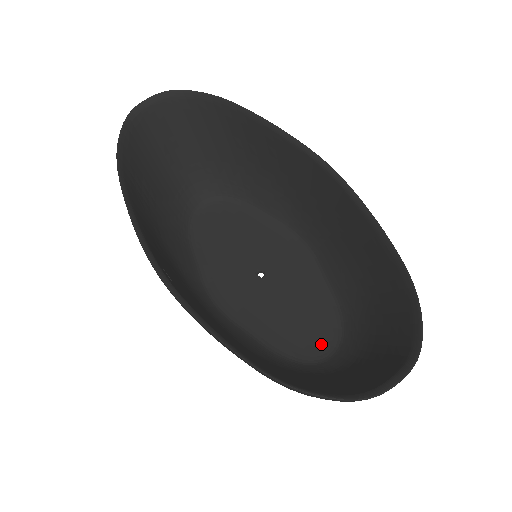
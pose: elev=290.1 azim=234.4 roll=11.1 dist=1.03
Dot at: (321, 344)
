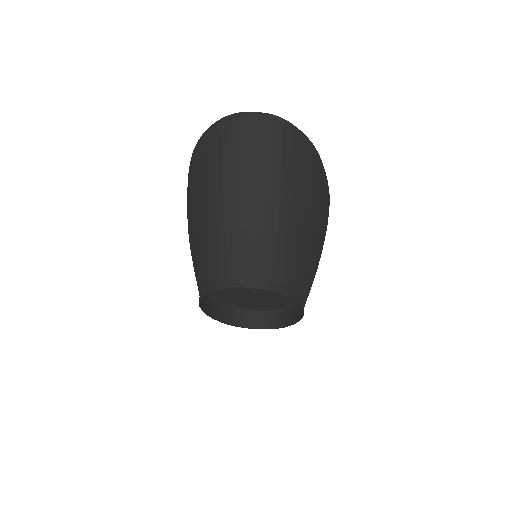
Dot at: occluded
